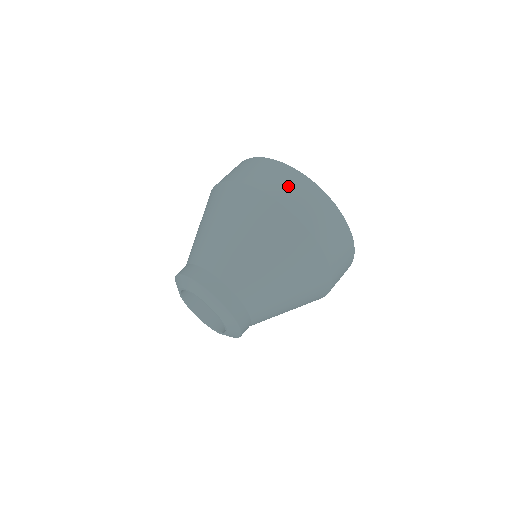
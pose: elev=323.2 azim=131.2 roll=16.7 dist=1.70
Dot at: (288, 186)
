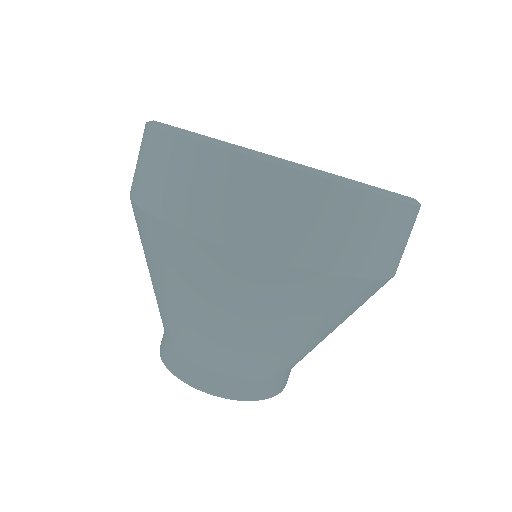
Dot at: (222, 198)
